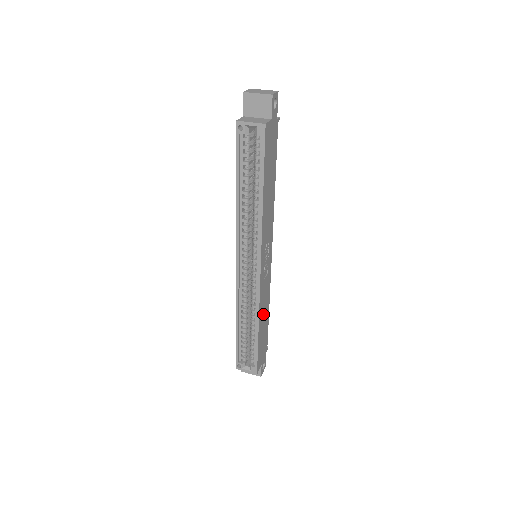
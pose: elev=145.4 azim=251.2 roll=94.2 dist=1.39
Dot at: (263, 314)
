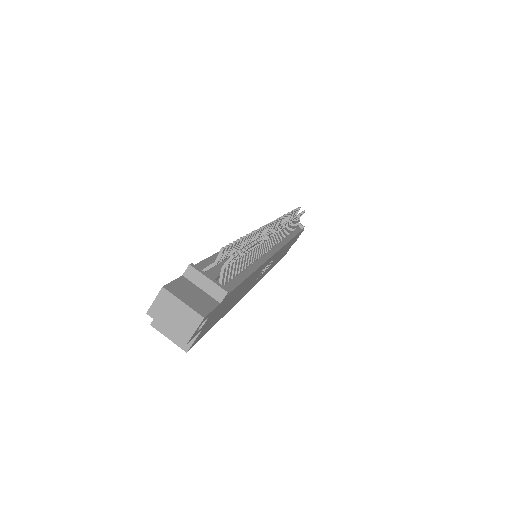
Dot at: (279, 257)
